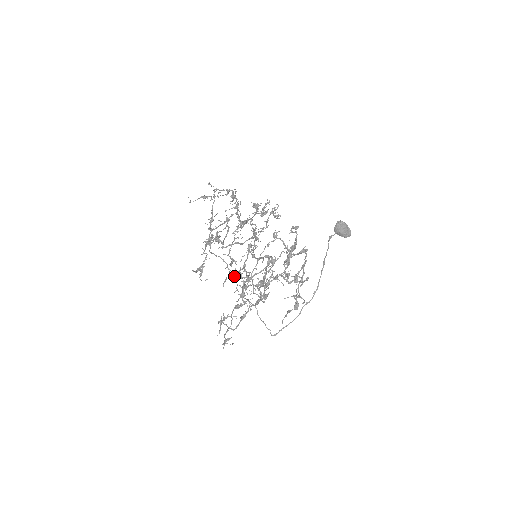
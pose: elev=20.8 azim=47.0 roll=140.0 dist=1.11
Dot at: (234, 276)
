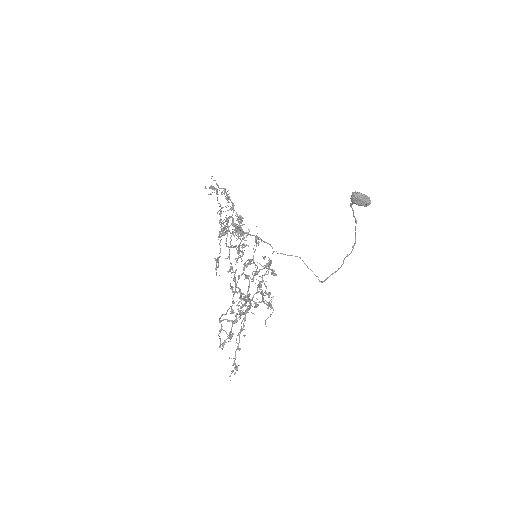
Dot at: (250, 263)
